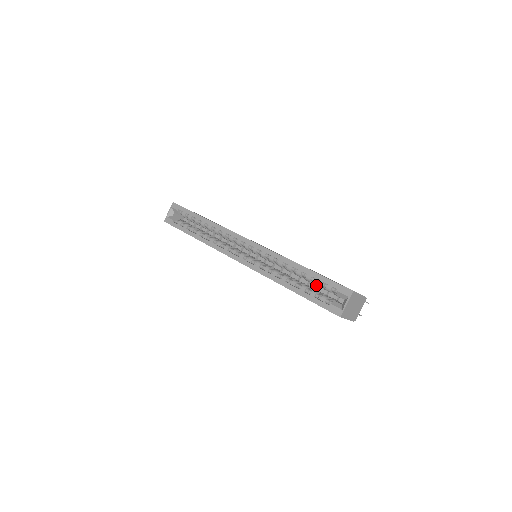
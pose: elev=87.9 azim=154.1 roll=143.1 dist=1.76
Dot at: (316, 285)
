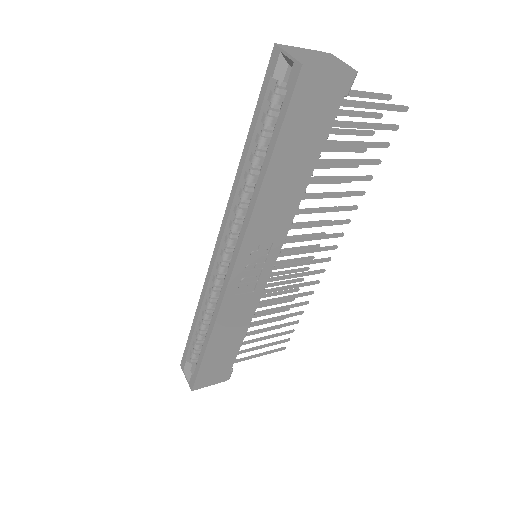
Dot at: occluded
